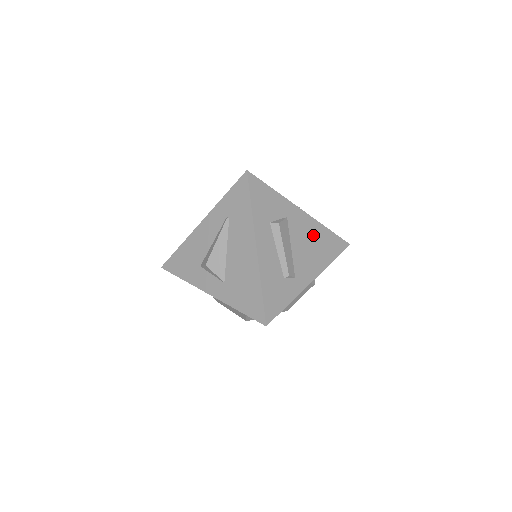
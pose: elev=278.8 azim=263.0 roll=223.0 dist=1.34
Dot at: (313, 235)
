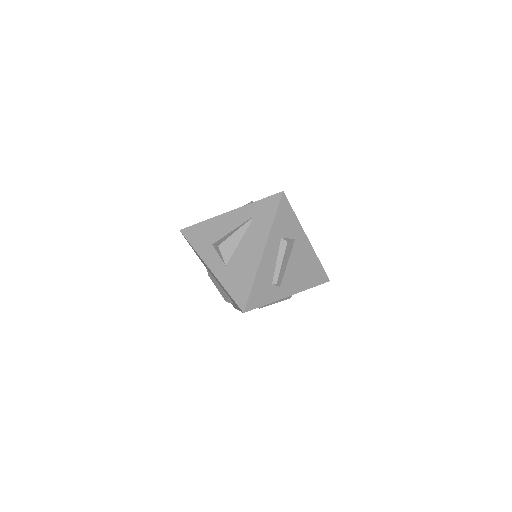
Dot at: (307, 261)
